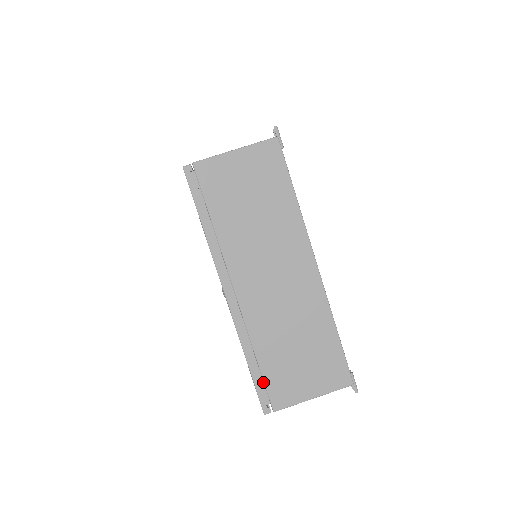
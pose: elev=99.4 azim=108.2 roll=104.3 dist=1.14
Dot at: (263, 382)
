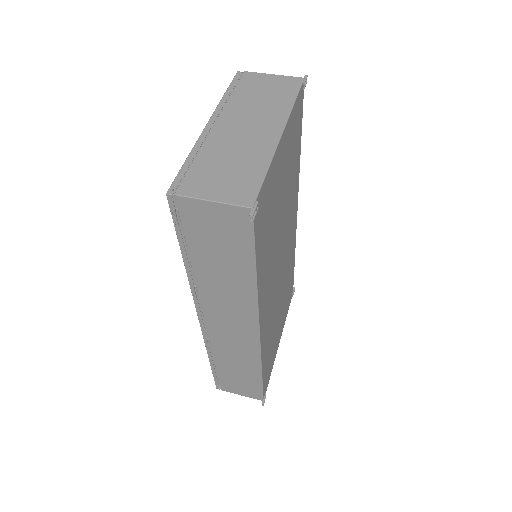
Dot at: (185, 180)
